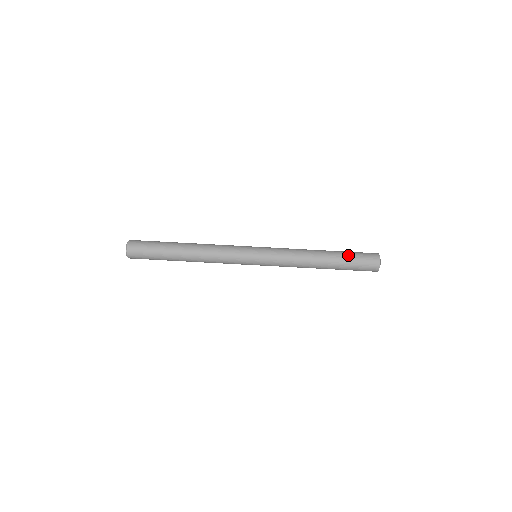
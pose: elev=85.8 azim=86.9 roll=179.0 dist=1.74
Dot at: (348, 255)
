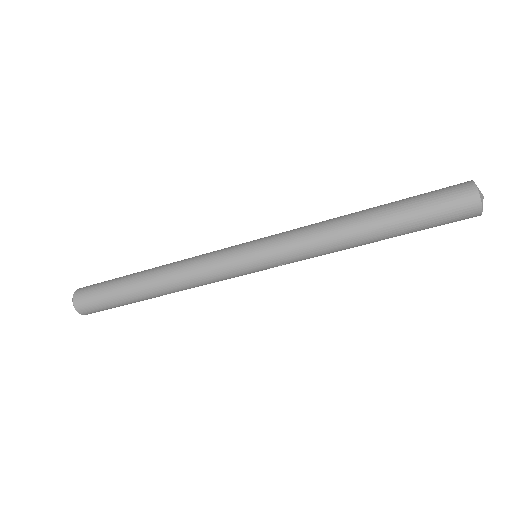
Dot at: (415, 220)
